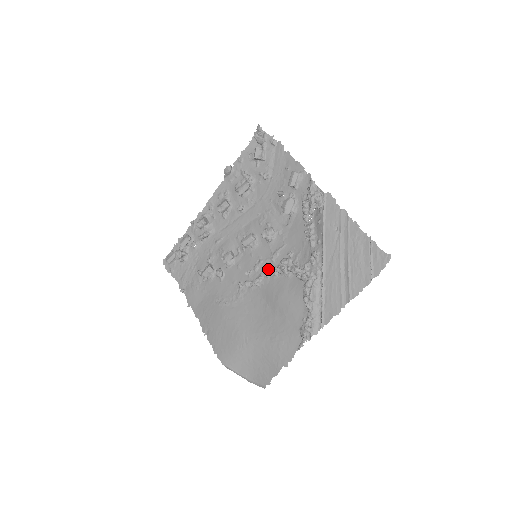
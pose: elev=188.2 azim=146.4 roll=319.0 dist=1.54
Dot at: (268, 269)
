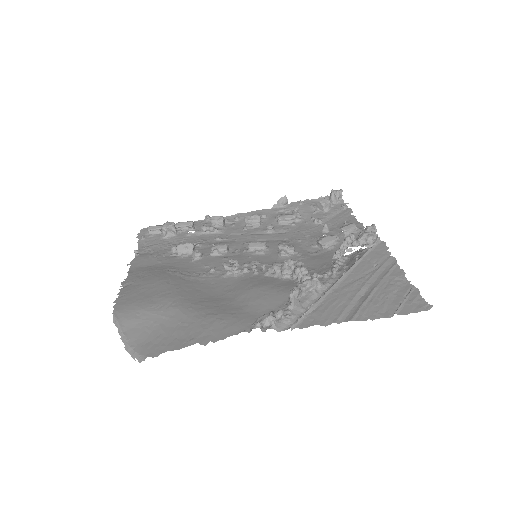
Dot at: (261, 269)
